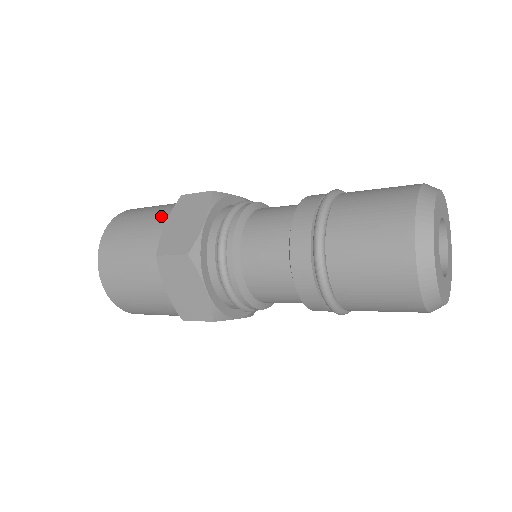
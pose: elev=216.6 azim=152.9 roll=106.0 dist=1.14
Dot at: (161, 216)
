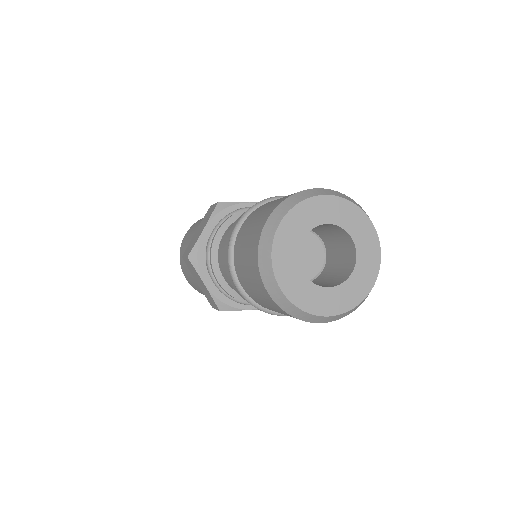
Dot at: occluded
